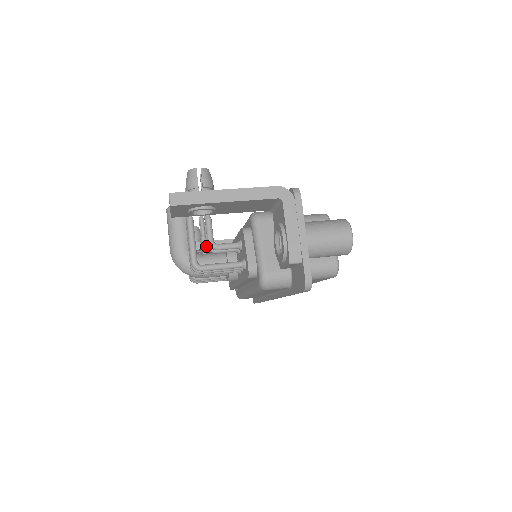
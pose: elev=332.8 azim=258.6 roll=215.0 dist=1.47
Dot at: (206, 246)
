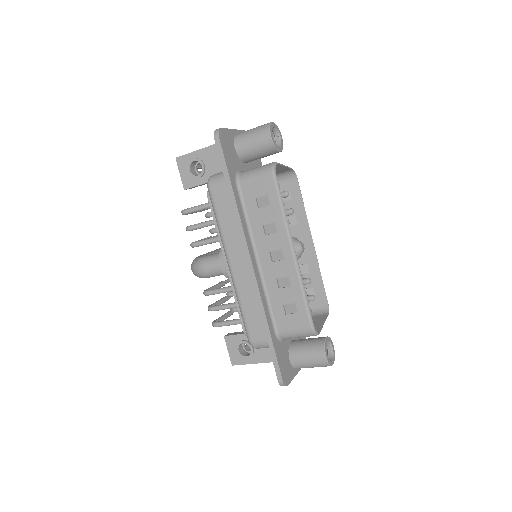
Dot at: occluded
